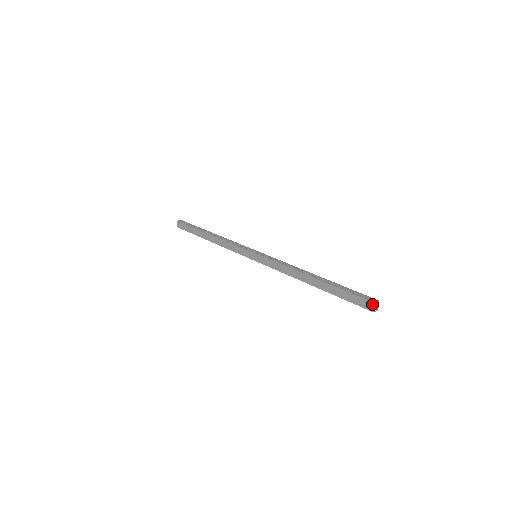
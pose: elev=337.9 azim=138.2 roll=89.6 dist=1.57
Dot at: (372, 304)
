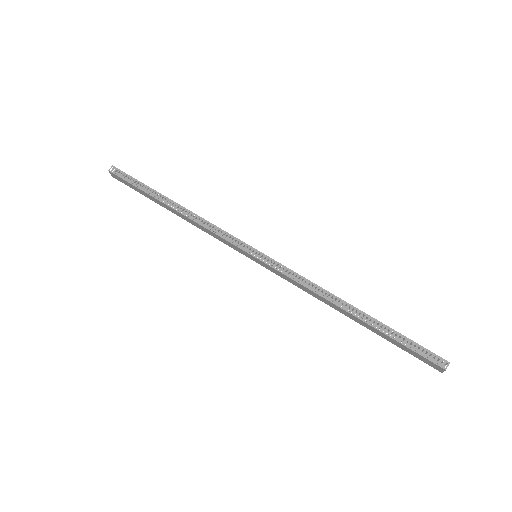
Dot at: (441, 369)
